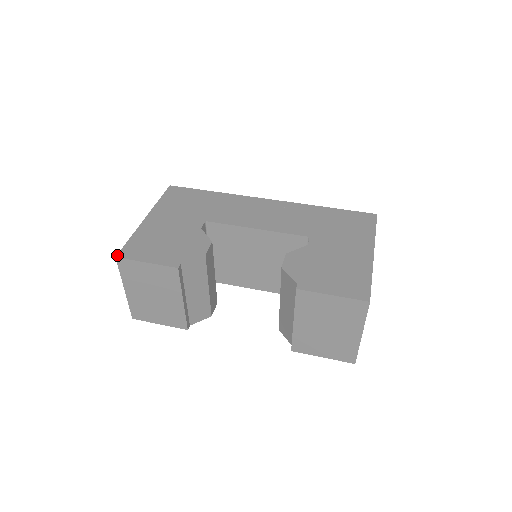
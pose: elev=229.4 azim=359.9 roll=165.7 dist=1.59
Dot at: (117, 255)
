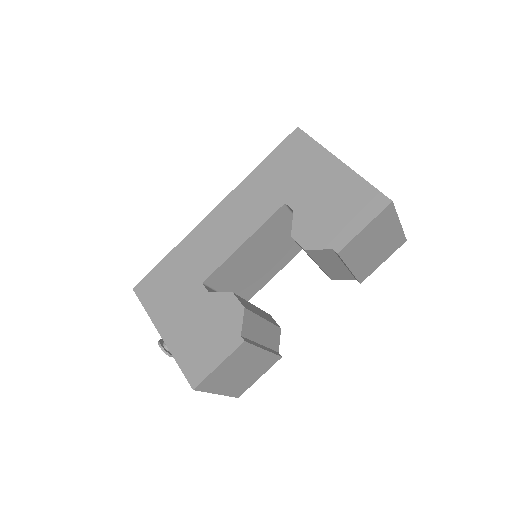
Dot at: (191, 387)
